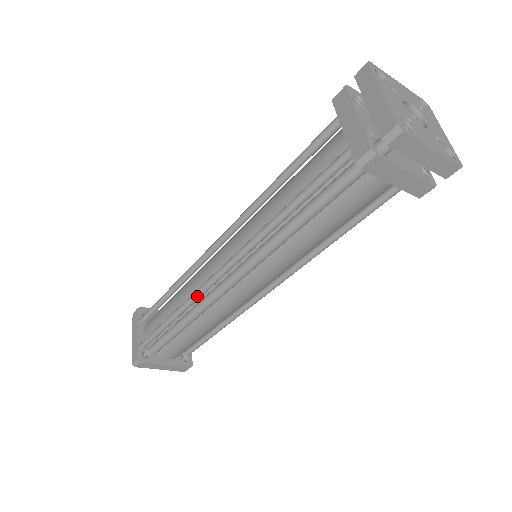
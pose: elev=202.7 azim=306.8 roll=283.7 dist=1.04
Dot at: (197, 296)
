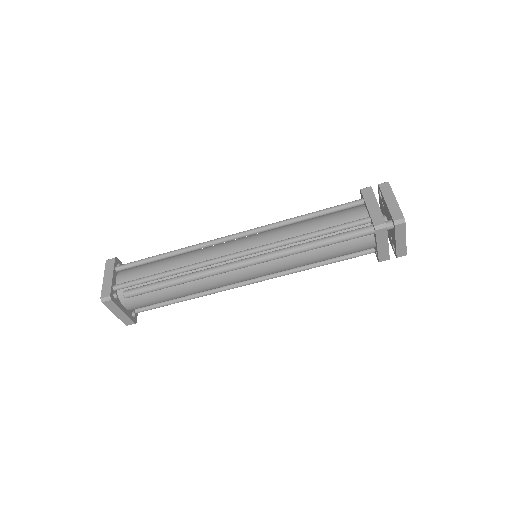
Dot at: (206, 264)
